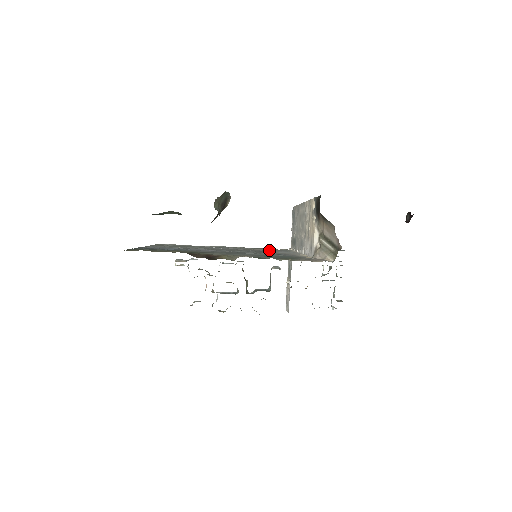
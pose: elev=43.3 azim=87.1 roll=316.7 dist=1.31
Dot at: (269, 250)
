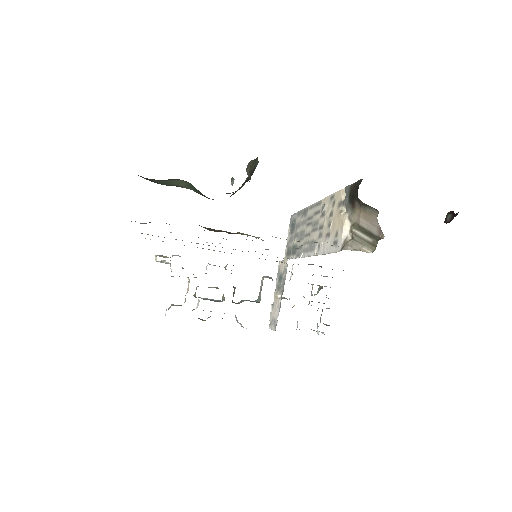
Dot at: occluded
